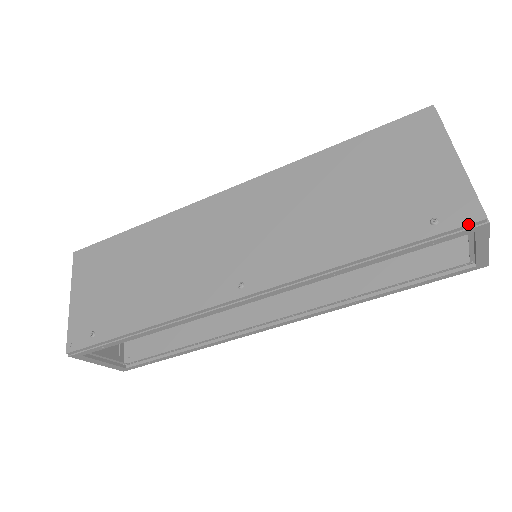
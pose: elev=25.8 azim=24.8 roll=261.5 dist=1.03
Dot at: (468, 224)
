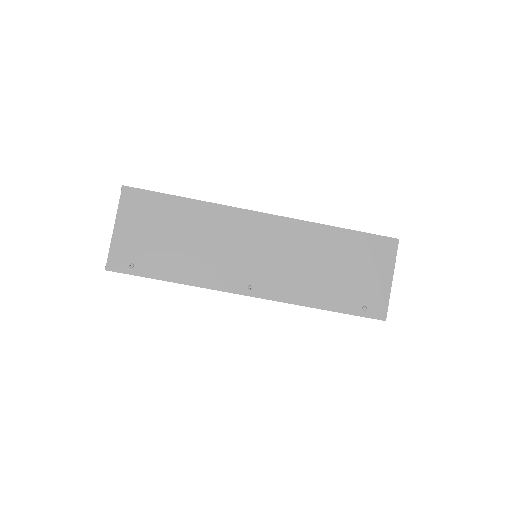
Dot at: (377, 318)
